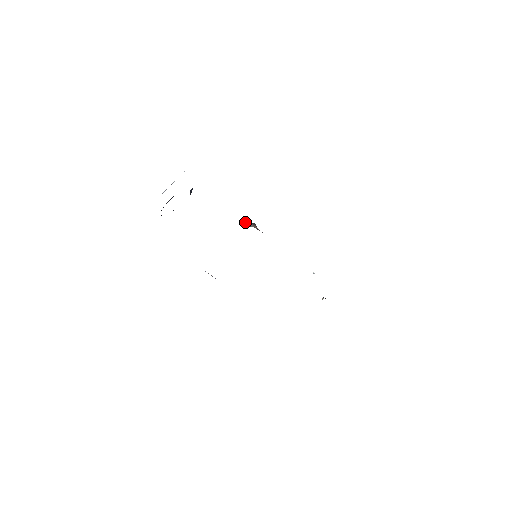
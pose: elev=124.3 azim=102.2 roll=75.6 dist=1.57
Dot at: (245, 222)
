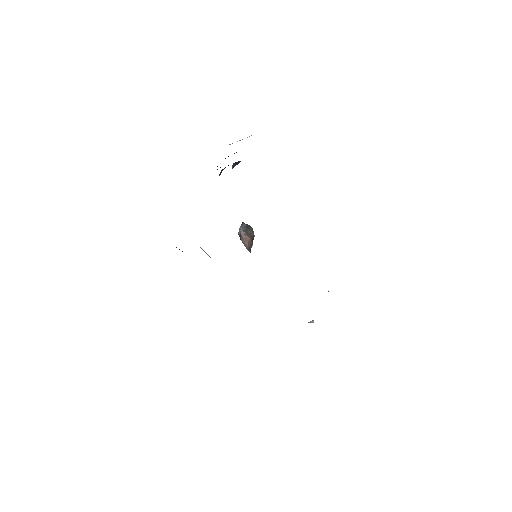
Dot at: (239, 230)
